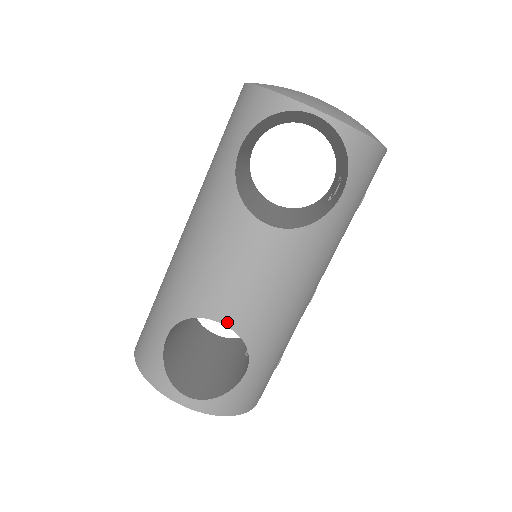
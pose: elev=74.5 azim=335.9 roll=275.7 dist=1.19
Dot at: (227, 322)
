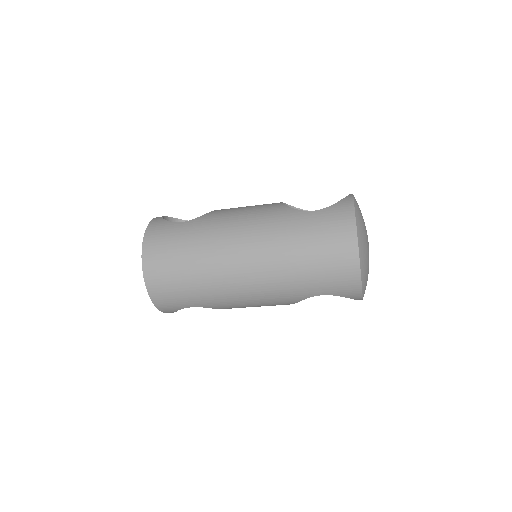
Dot at: occluded
